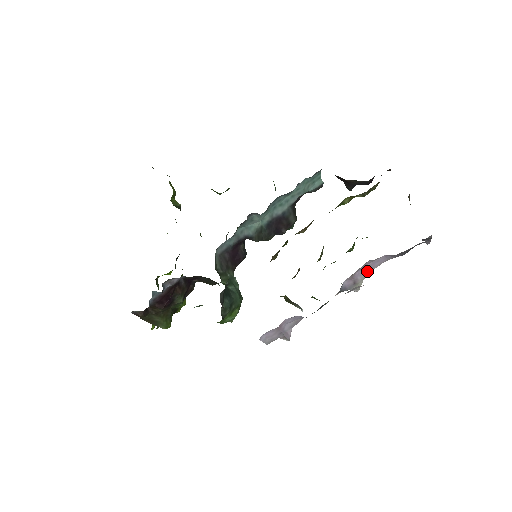
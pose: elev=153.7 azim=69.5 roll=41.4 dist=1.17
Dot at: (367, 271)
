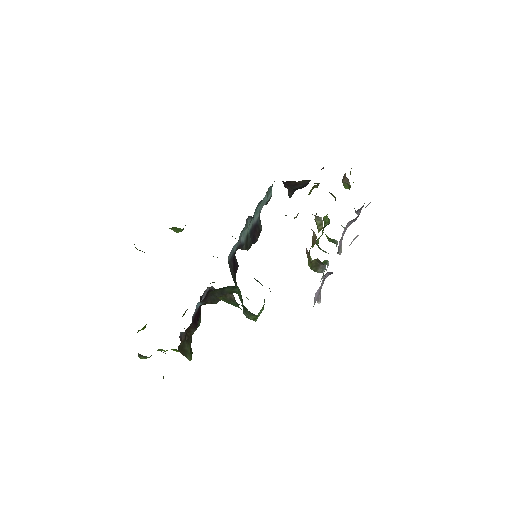
Dot at: (342, 236)
